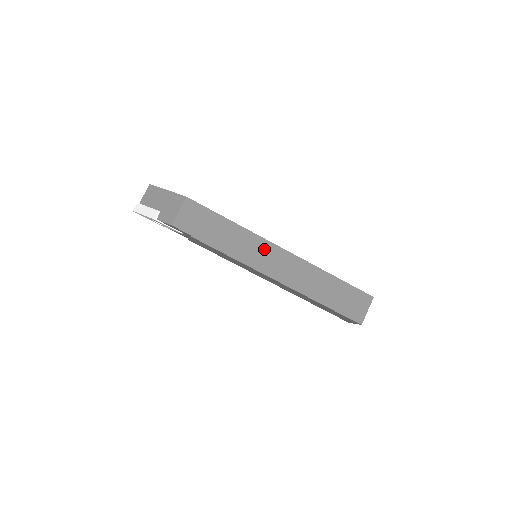
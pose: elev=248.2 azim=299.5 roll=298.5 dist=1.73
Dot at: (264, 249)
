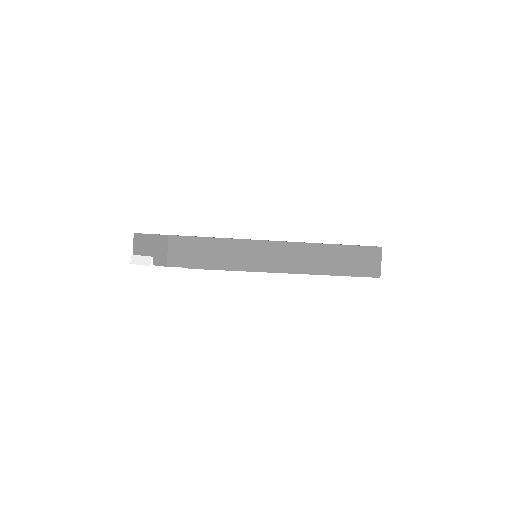
Dot at: (259, 250)
